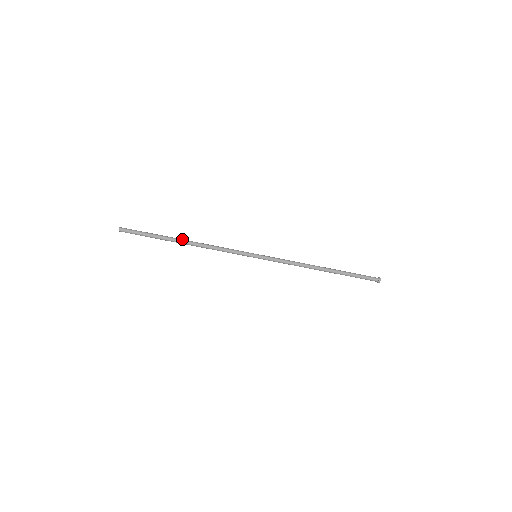
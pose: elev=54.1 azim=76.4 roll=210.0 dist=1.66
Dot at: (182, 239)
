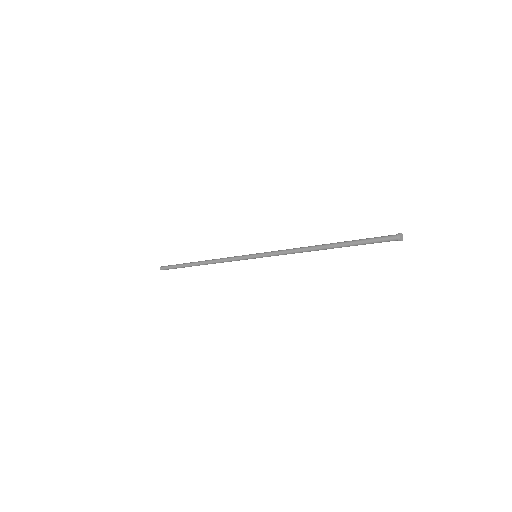
Dot at: (198, 261)
